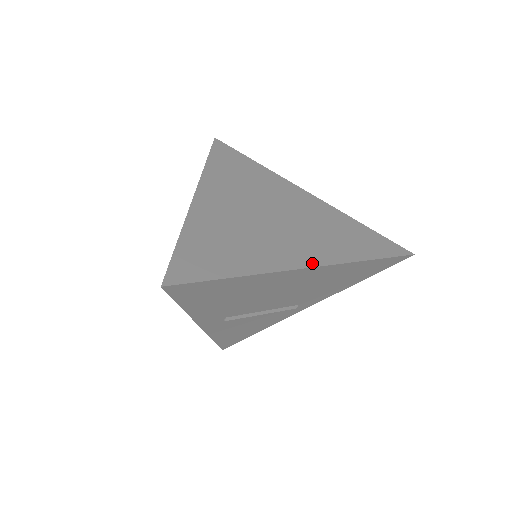
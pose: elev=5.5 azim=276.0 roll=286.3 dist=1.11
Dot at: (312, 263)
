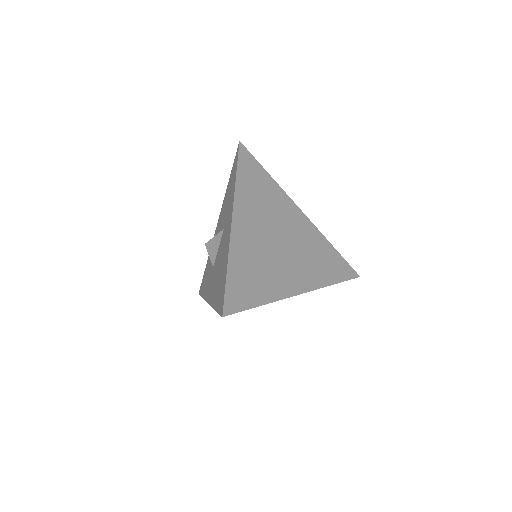
Dot at: (304, 289)
